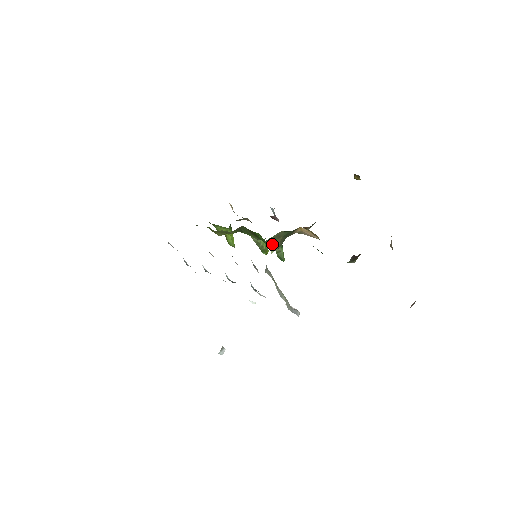
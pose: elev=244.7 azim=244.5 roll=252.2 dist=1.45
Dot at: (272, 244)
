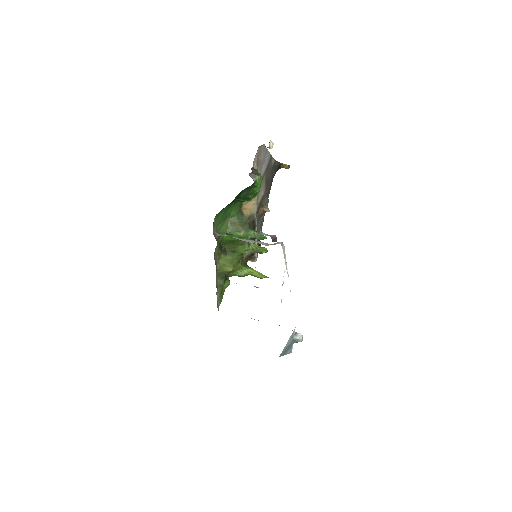
Dot at: (236, 232)
